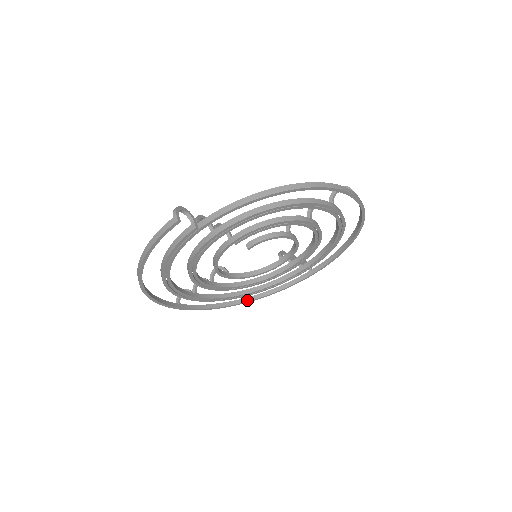
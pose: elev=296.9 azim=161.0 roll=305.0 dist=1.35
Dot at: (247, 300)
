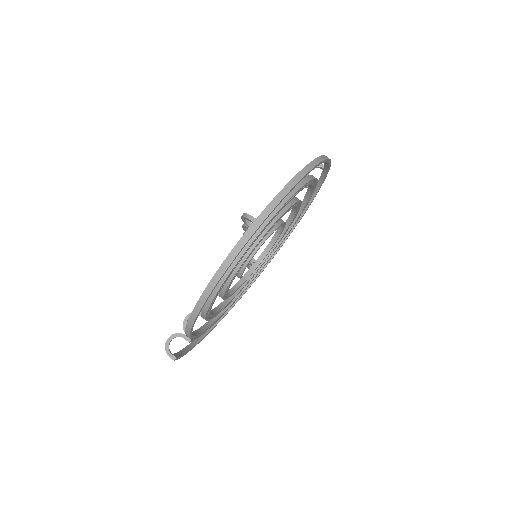
Dot at: (300, 217)
